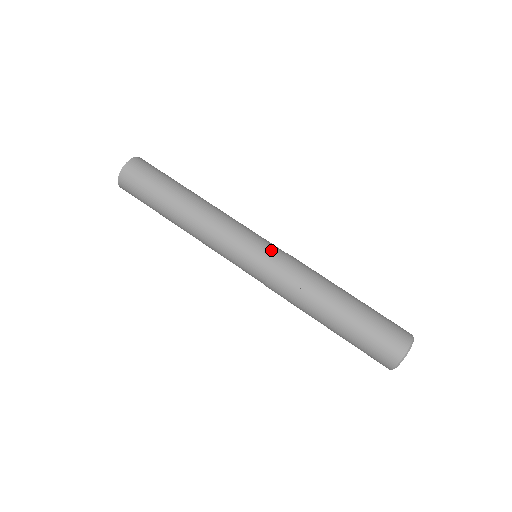
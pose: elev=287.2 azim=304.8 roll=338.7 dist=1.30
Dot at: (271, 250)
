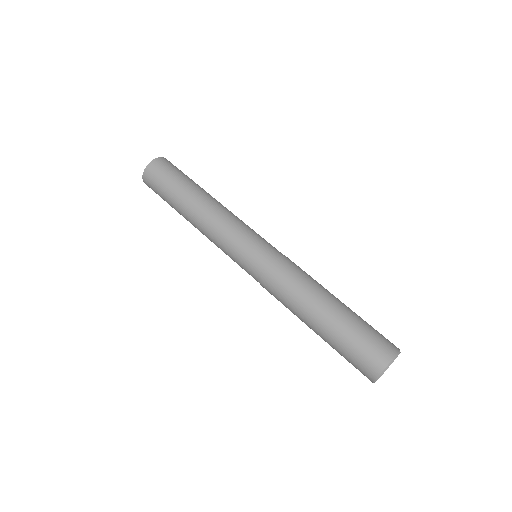
Dot at: (275, 248)
